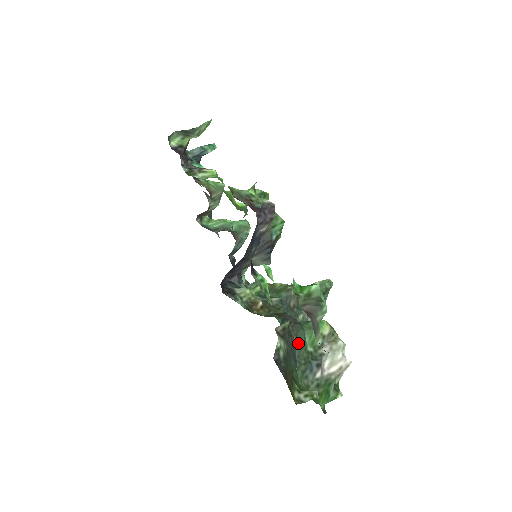
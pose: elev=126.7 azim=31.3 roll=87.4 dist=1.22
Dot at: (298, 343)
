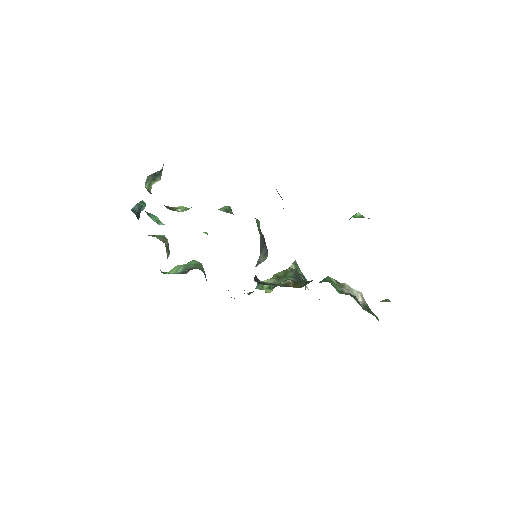
Dot at: occluded
